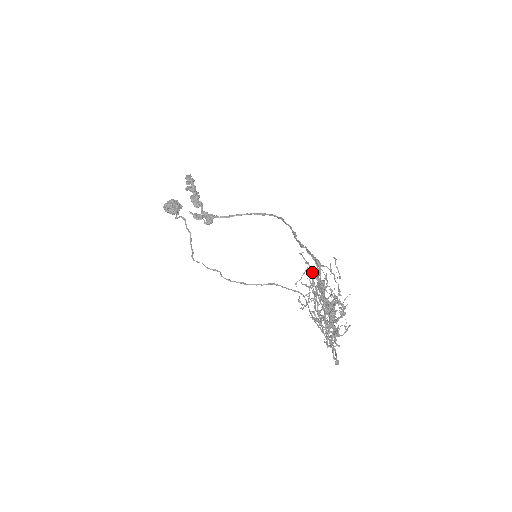
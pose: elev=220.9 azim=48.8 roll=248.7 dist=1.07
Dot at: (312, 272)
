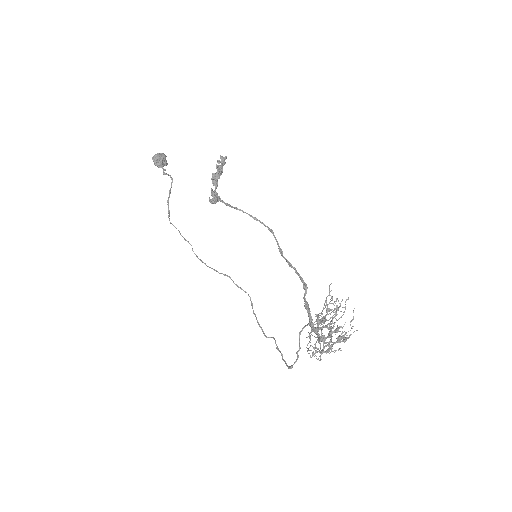
Dot at: (326, 299)
